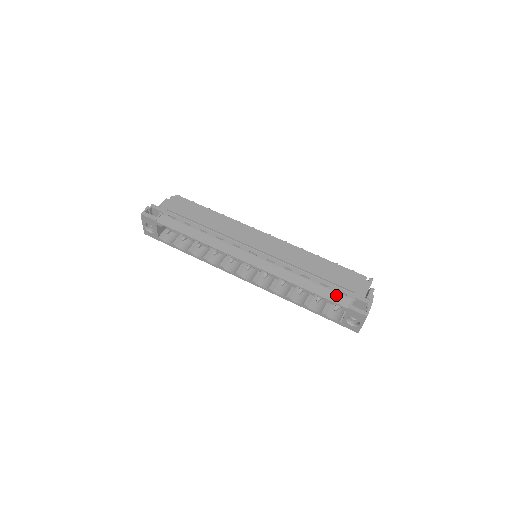
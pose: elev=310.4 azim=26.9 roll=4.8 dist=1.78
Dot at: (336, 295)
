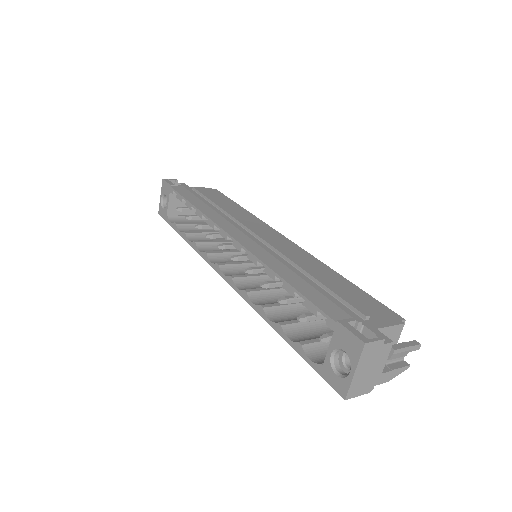
Dot at: (329, 303)
